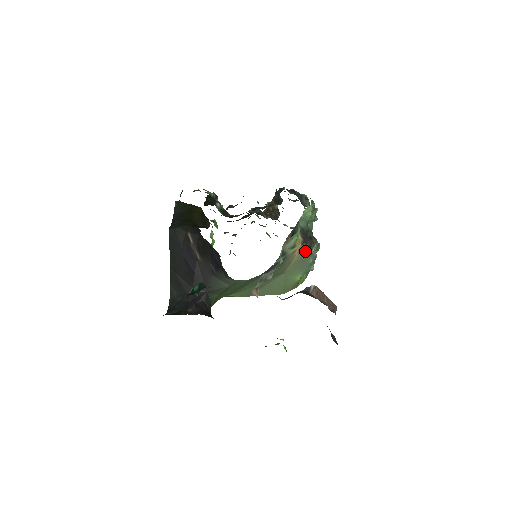
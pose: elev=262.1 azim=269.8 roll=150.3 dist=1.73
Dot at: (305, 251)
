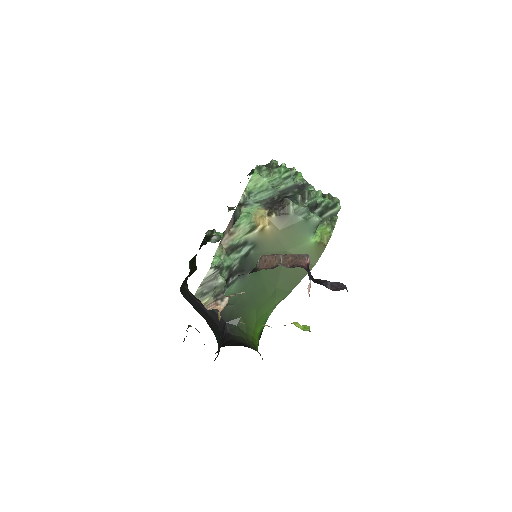
Dot at: (281, 217)
